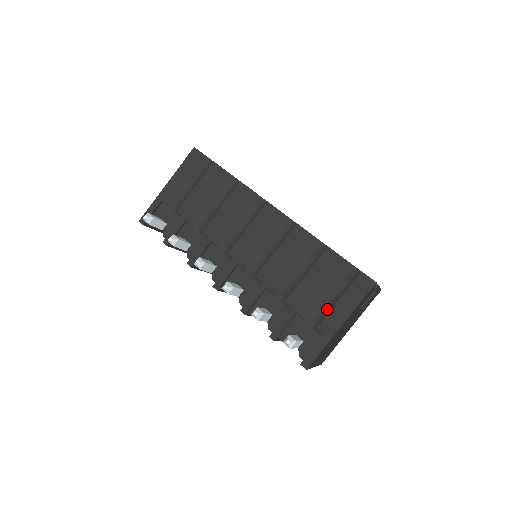
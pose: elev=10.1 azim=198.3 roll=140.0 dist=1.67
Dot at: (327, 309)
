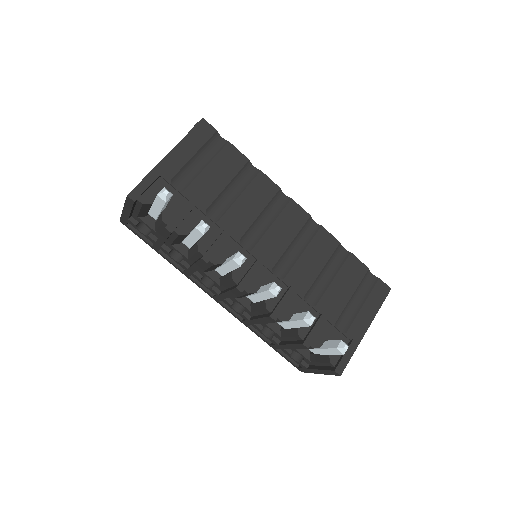
Dot at: (353, 314)
